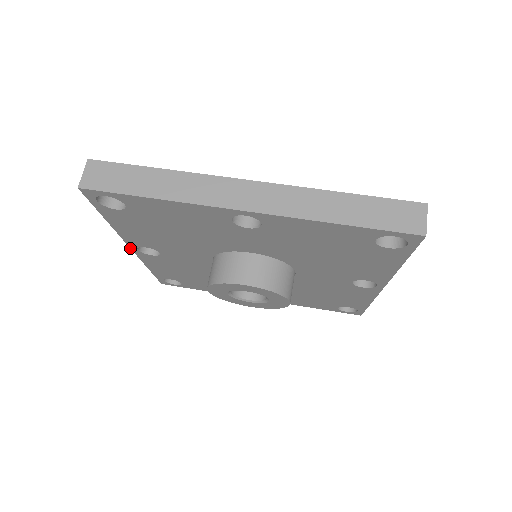
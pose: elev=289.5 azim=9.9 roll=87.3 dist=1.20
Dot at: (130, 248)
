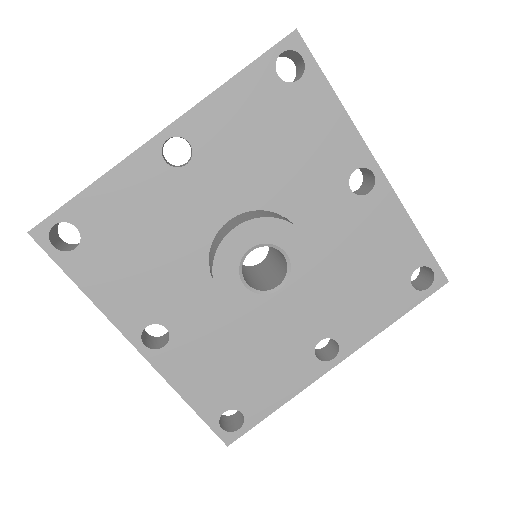
Dot at: occluded
